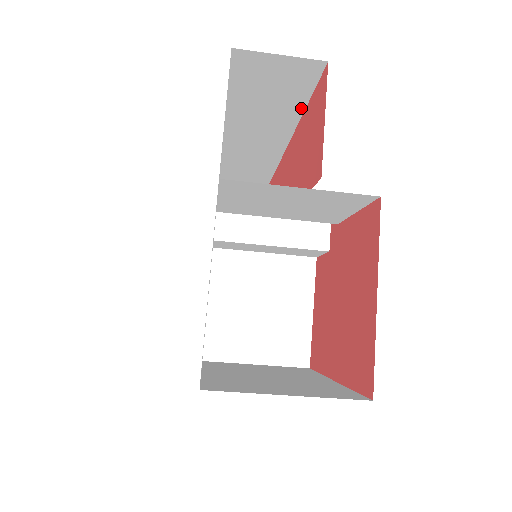
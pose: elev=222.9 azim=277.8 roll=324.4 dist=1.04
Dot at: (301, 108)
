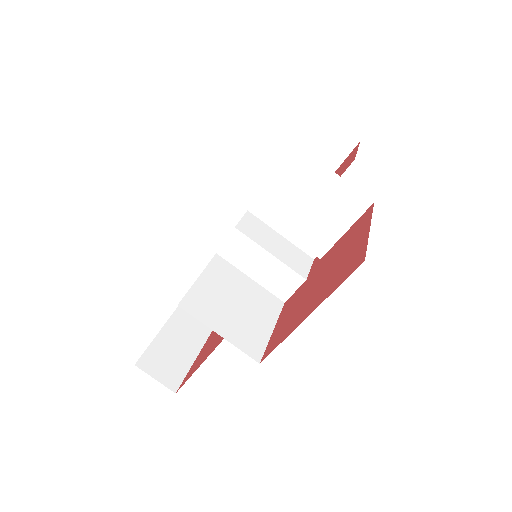
Dot at: occluded
